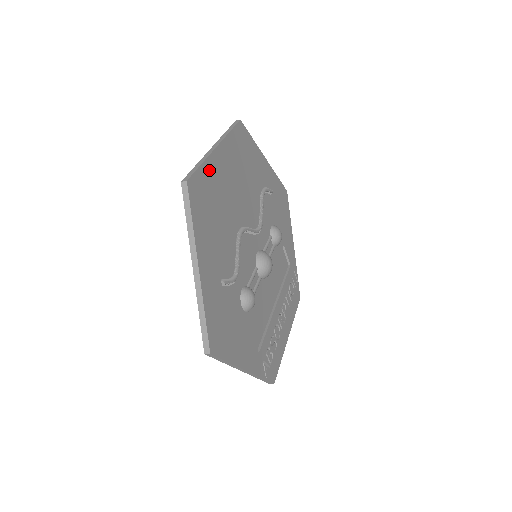
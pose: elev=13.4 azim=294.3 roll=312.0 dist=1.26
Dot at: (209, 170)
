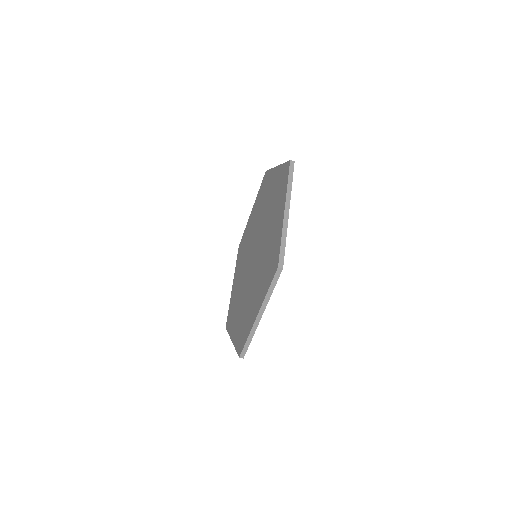
Dot at: occluded
